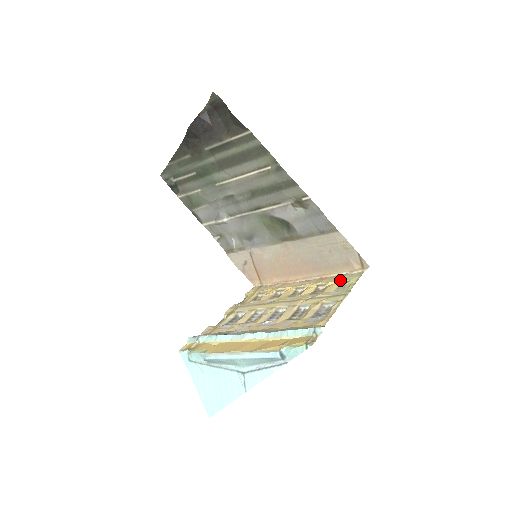
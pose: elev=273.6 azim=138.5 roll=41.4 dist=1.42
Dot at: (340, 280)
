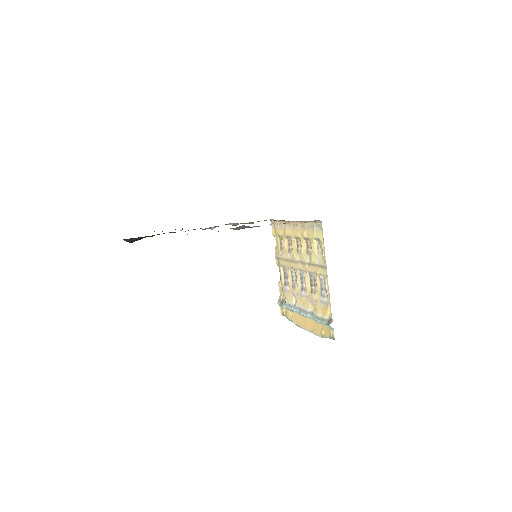
Dot at: (314, 238)
